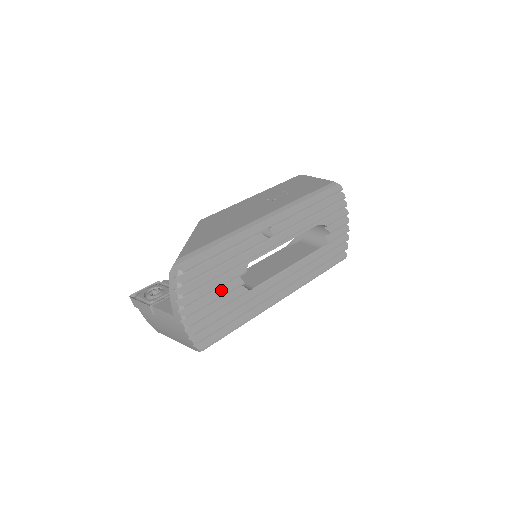
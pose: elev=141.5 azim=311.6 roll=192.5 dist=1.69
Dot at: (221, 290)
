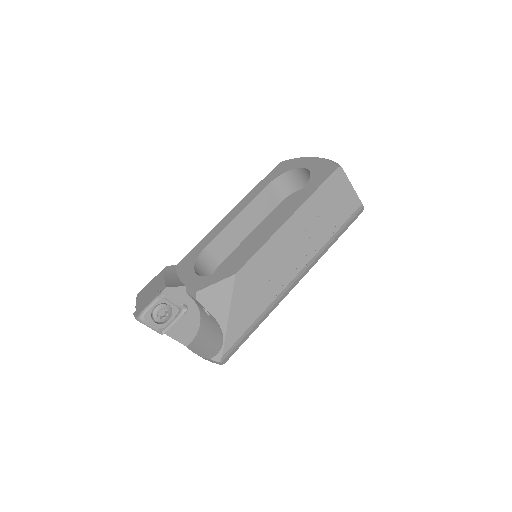
Dot at: occluded
